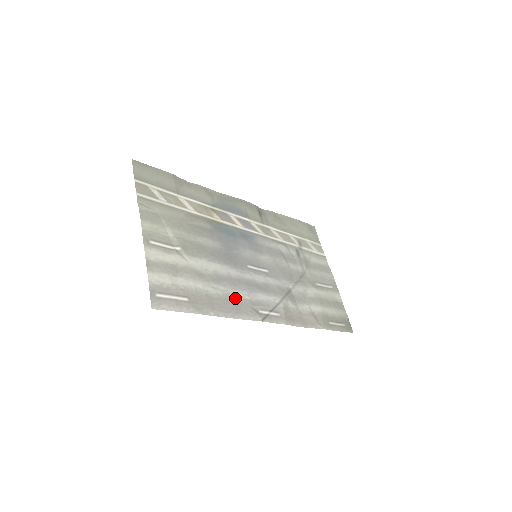
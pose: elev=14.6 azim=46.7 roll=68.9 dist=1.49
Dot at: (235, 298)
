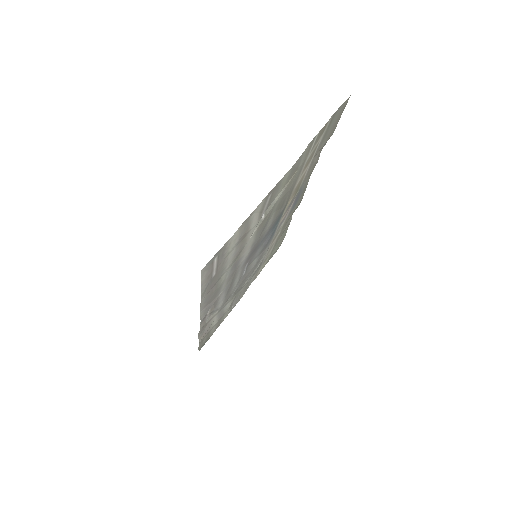
Dot at: (219, 290)
